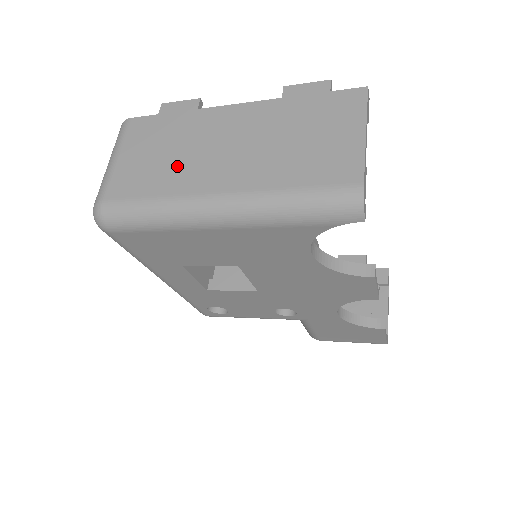
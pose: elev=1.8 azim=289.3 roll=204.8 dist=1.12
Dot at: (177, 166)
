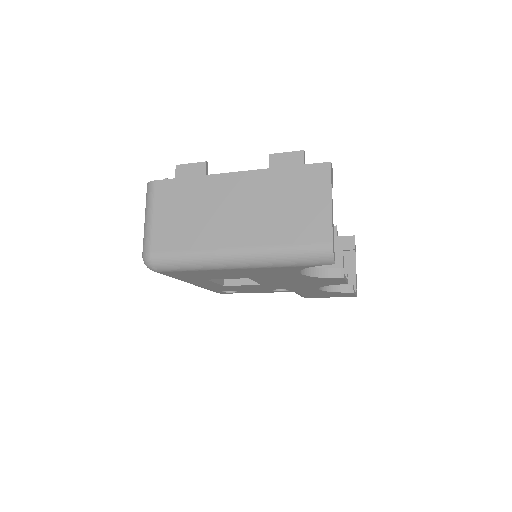
Dot at: (201, 225)
